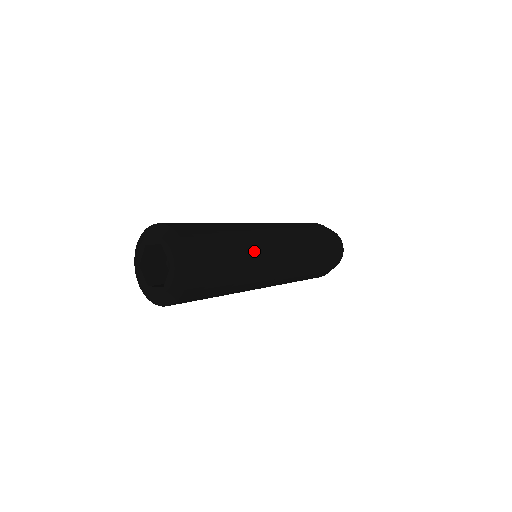
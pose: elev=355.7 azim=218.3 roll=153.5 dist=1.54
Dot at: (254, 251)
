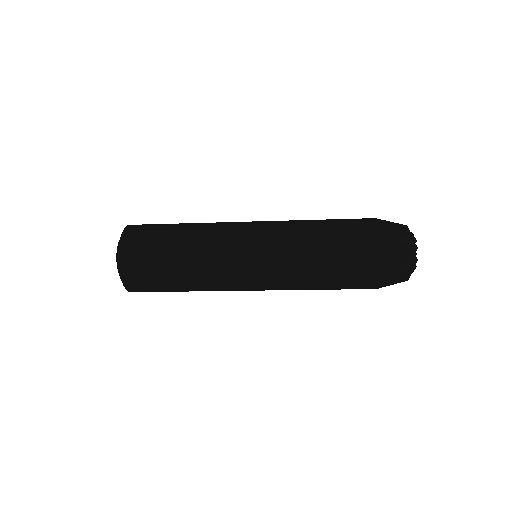
Dot at: (210, 223)
